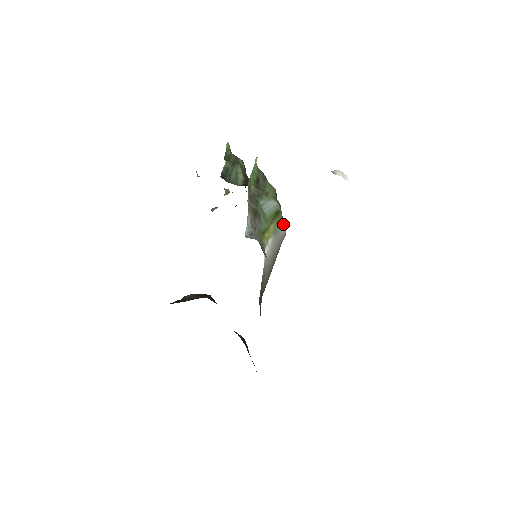
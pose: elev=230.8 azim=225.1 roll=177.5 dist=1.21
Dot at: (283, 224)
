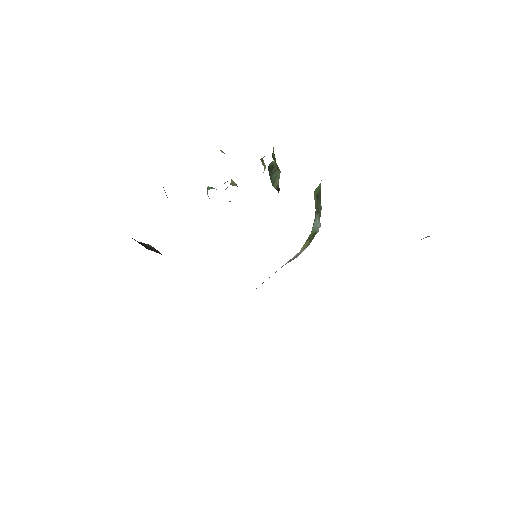
Dot at: occluded
